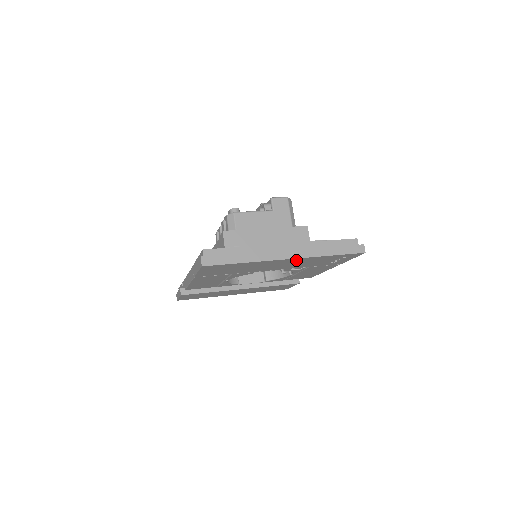
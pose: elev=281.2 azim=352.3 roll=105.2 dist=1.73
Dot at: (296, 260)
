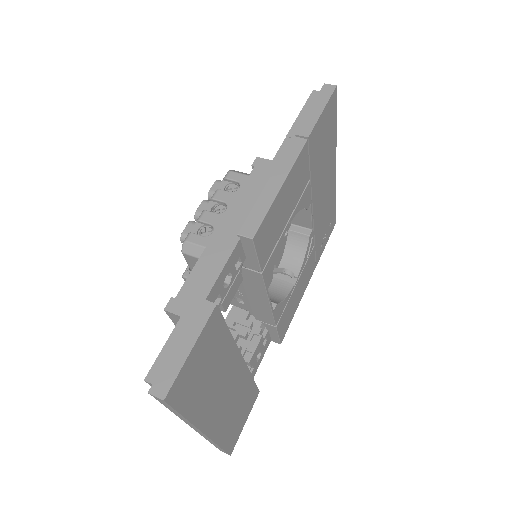
Dot at: (332, 184)
